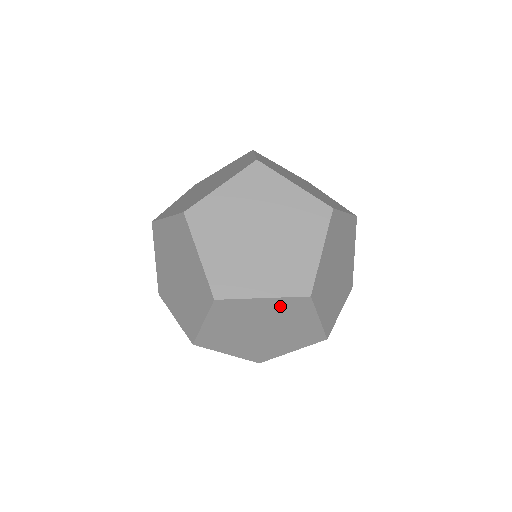
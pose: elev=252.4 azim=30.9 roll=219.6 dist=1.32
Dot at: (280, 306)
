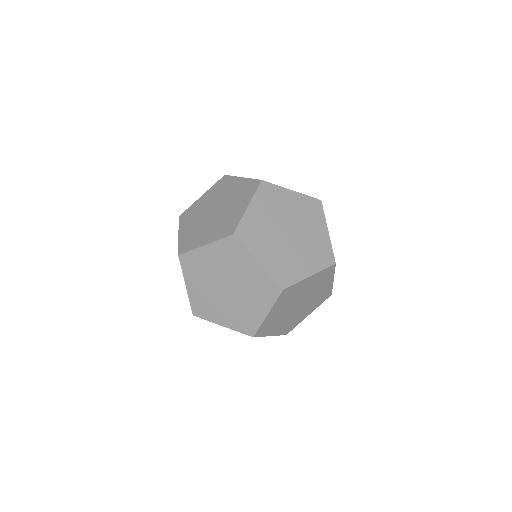
Dot at: (260, 279)
